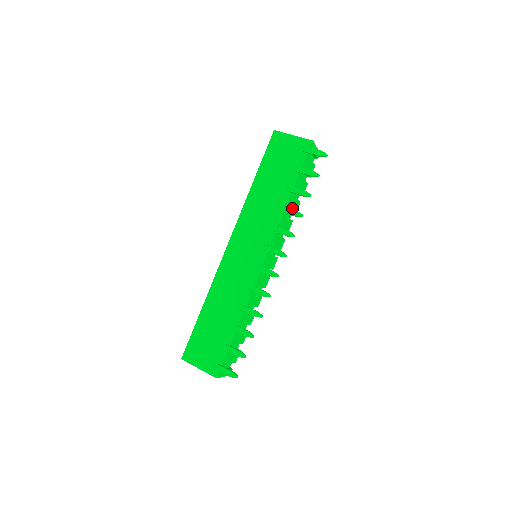
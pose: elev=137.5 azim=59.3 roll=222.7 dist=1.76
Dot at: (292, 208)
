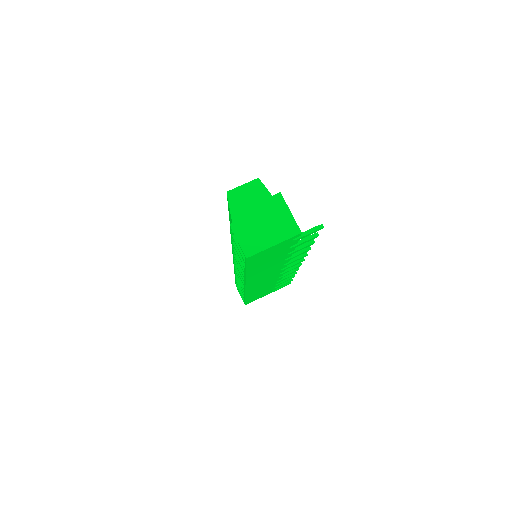
Dot at: occluded
